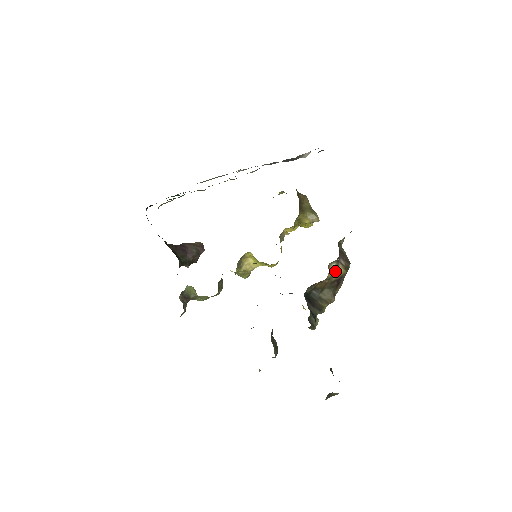
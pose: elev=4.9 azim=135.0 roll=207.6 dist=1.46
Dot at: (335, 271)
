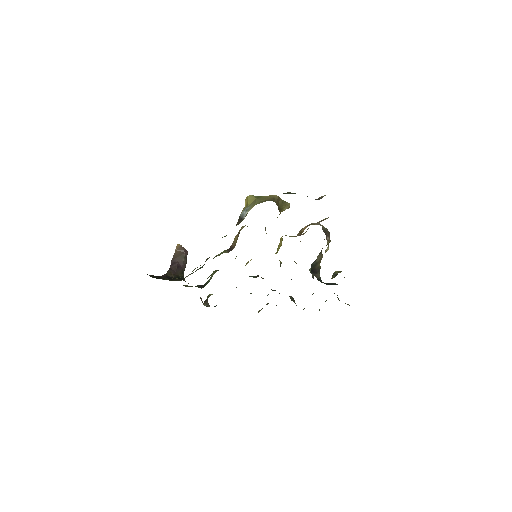
Dot at: occluded
